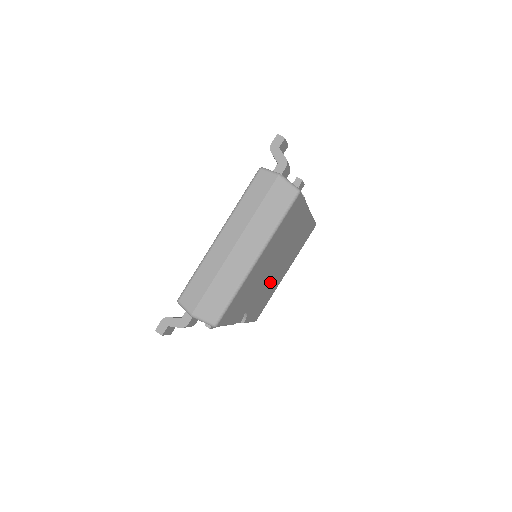
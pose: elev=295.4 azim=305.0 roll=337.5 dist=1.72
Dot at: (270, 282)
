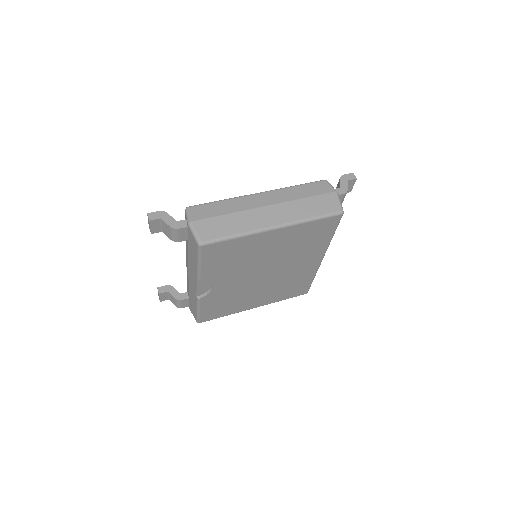
Dot at: (246, 289)
